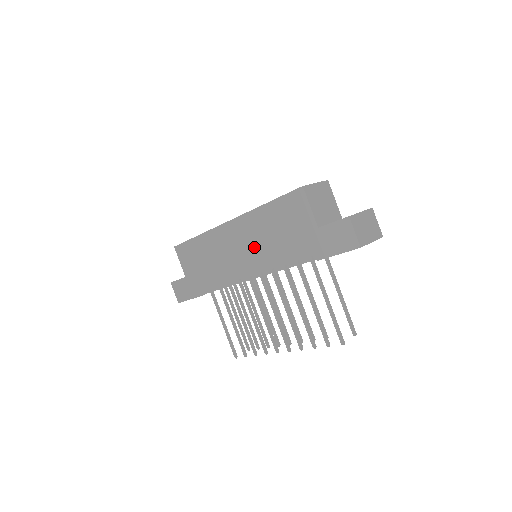
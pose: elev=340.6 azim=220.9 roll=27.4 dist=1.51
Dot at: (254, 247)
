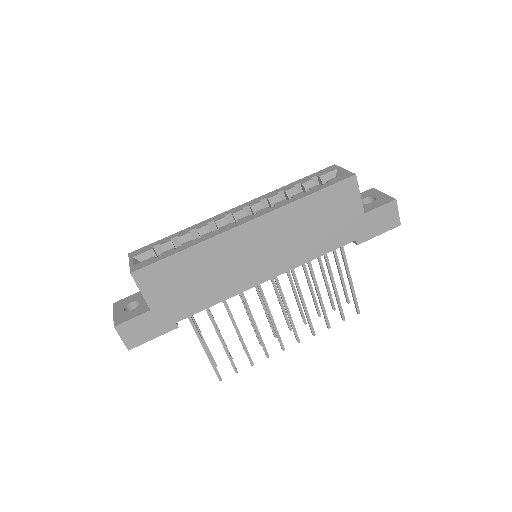
Dot at: (283, 246)
